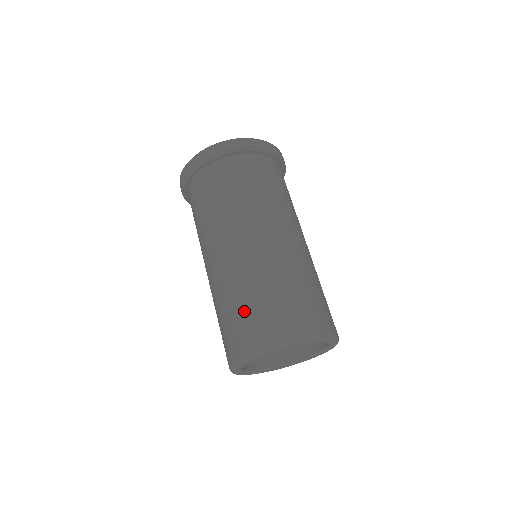
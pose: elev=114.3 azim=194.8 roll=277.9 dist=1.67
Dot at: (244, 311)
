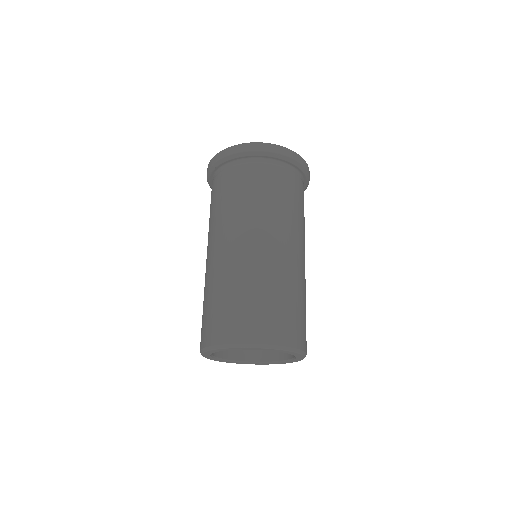
Dot at: (249, 303)
